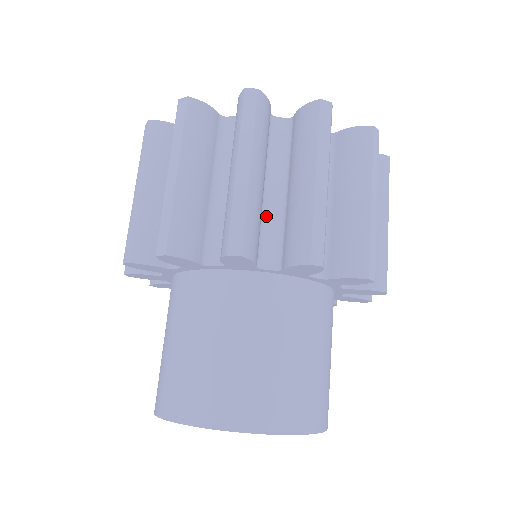
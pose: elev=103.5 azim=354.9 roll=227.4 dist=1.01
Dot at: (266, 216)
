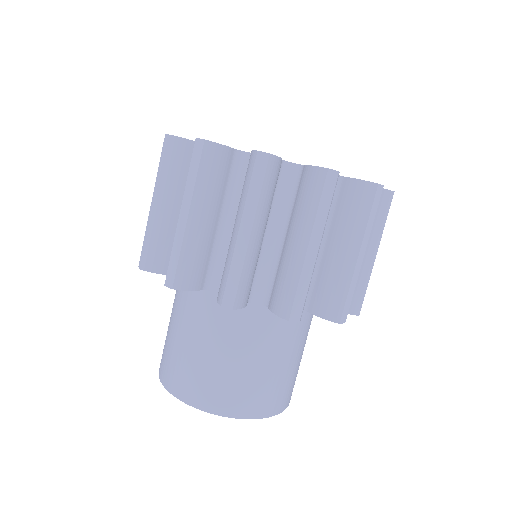
Dot at: occluded
